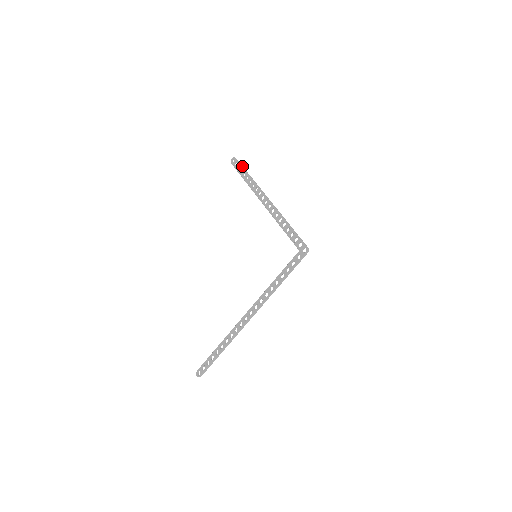
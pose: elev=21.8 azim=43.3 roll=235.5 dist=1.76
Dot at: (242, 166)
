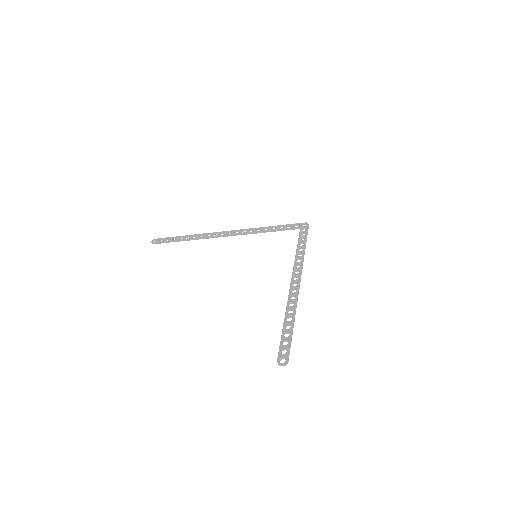
Dot at: (172, 237)
